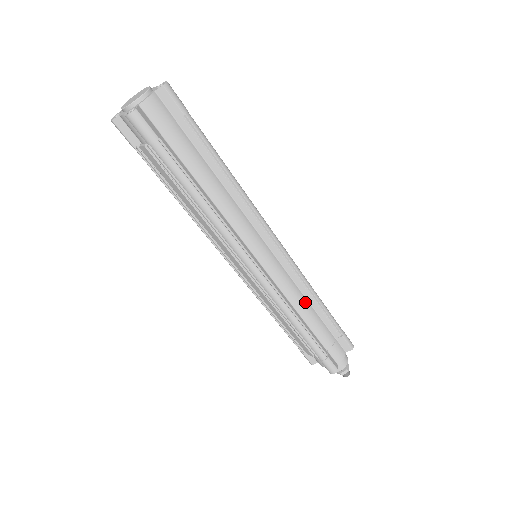
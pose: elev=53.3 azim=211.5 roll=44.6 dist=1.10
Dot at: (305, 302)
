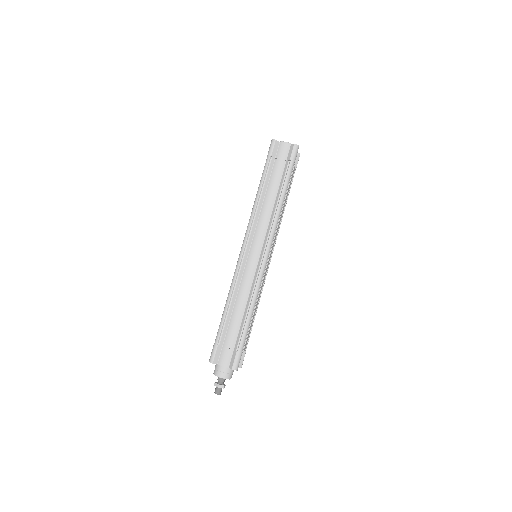
Dot at: (244, 302)
